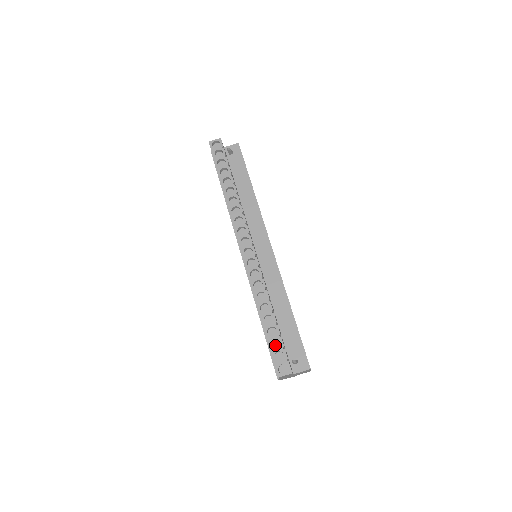
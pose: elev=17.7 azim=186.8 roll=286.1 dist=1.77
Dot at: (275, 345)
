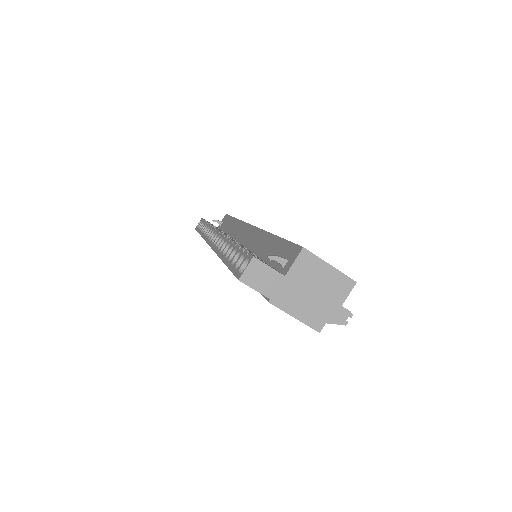
Dot at: occluded
